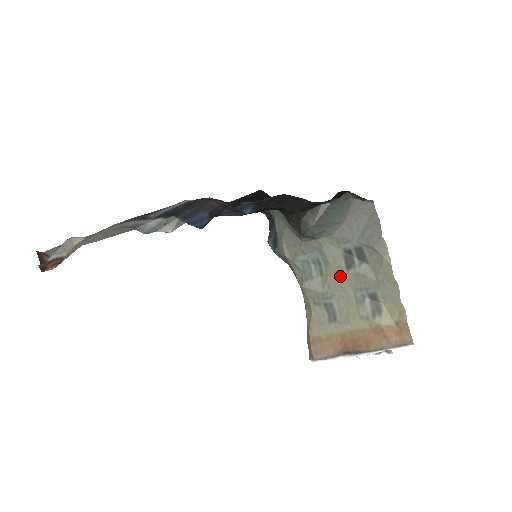
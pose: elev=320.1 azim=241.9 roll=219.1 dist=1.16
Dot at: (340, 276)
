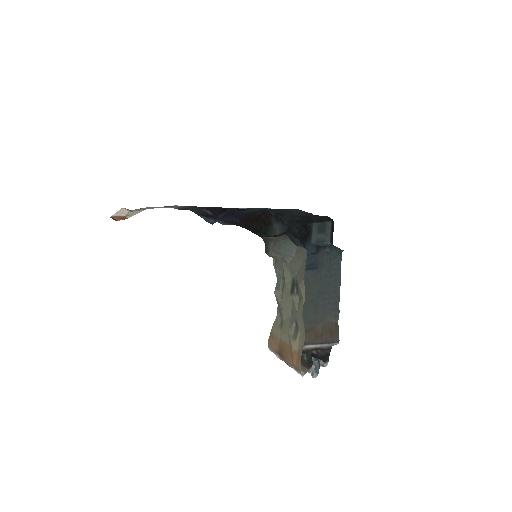
Dot at: (287, 296)
